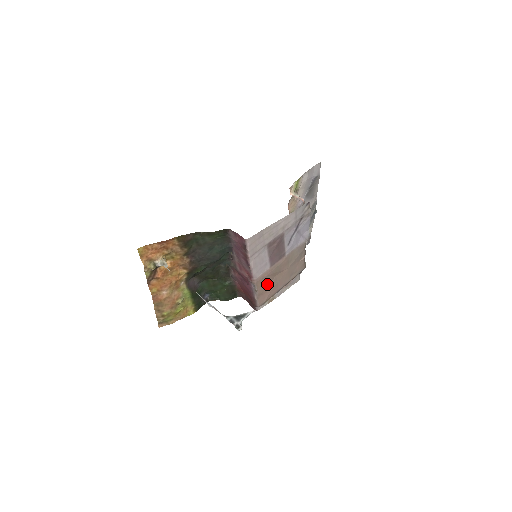
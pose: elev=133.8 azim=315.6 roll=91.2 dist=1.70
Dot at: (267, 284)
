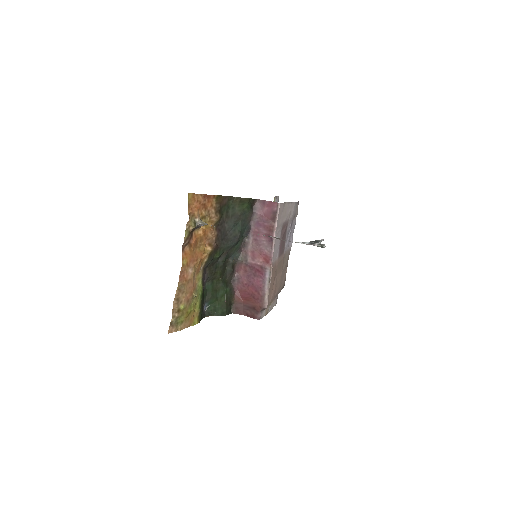
Dot at: (274, 280)
